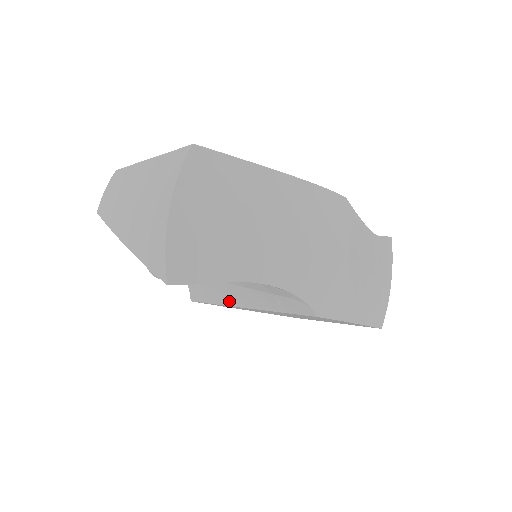
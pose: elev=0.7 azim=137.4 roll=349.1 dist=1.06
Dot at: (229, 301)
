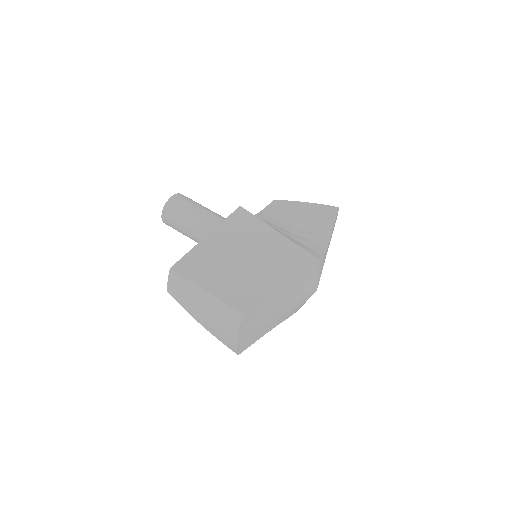
Dot at: occluded
